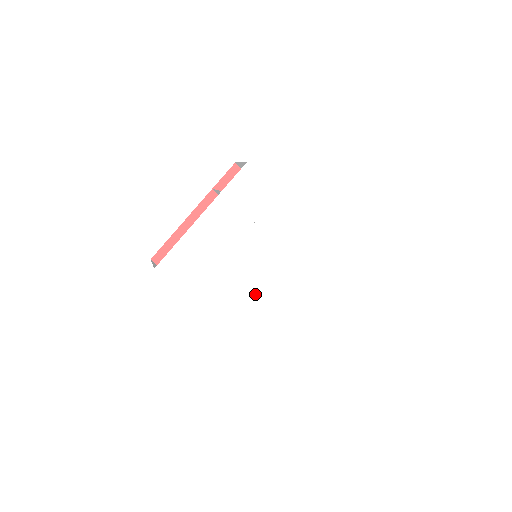
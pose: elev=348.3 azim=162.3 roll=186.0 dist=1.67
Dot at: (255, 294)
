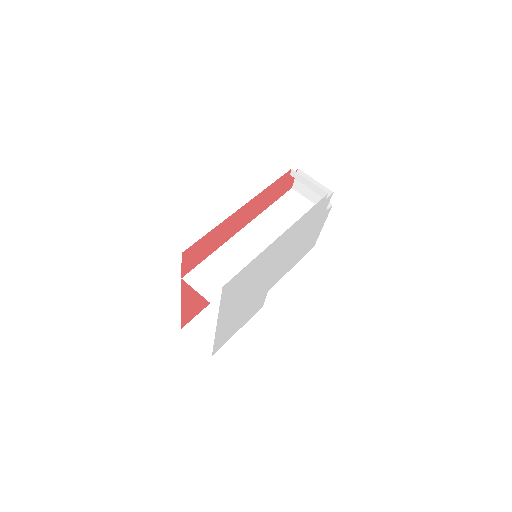
Dot at: (279, 275)
